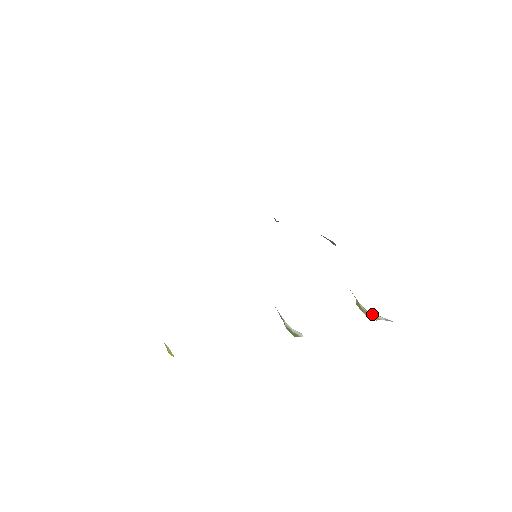
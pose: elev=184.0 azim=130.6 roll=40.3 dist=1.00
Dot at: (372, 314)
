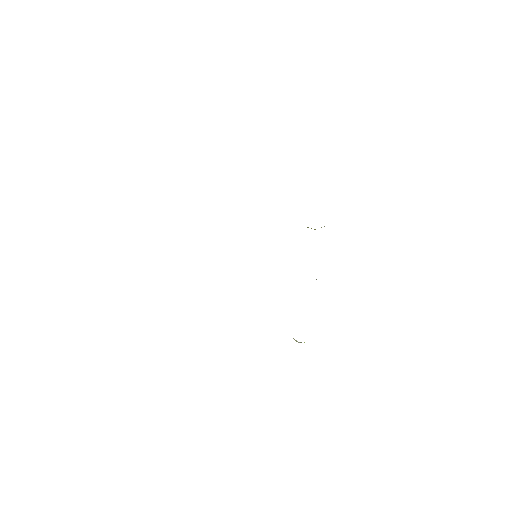
Dot at: occluded
